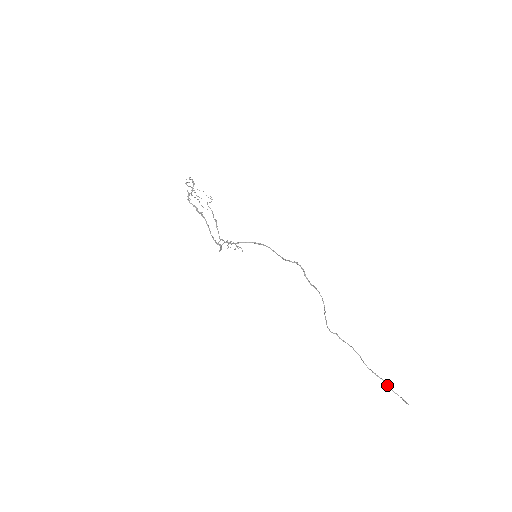
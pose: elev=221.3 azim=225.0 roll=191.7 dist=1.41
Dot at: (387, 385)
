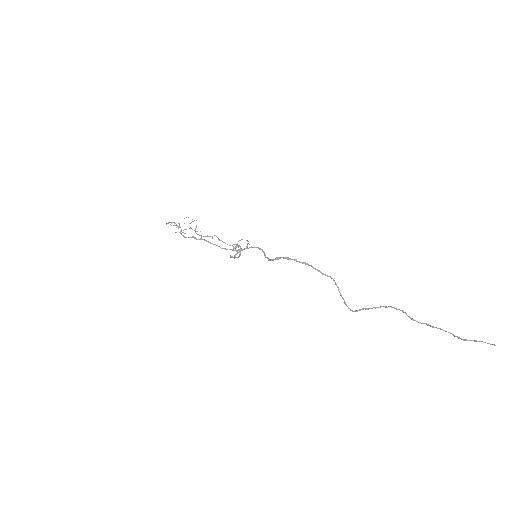
Dot at: occluded
